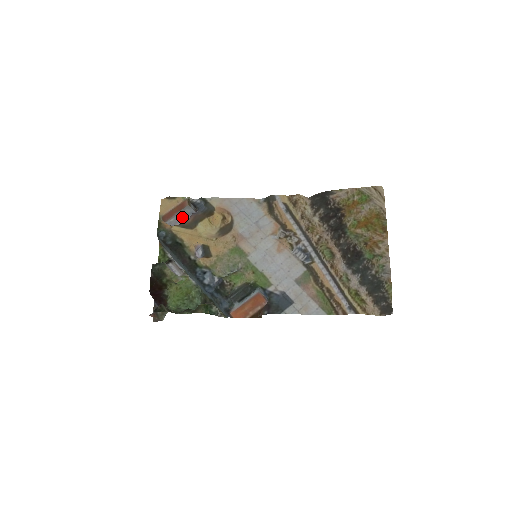
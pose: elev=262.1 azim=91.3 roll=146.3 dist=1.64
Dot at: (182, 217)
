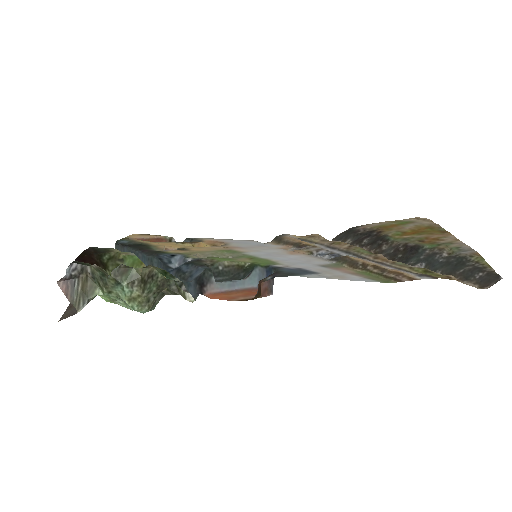
Dot at: occluded
